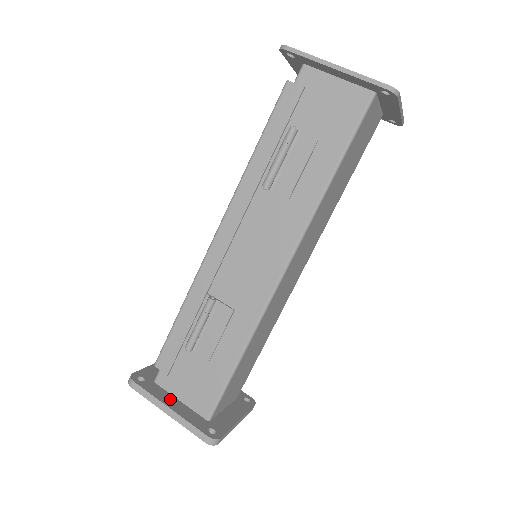
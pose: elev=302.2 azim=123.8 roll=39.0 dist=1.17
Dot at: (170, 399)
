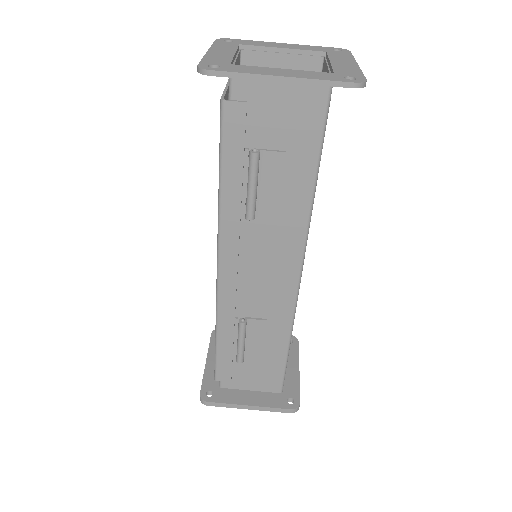
Dot at: (243, 396)
